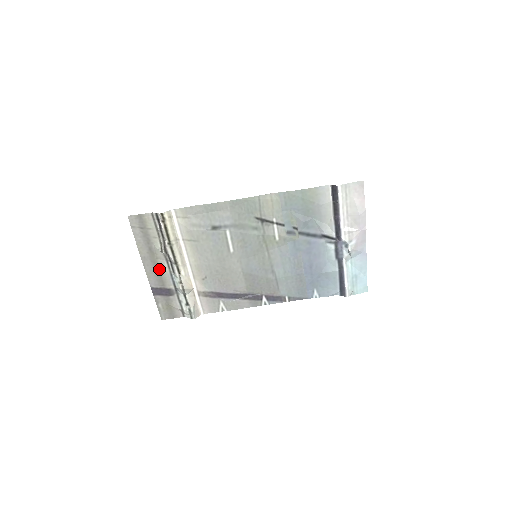
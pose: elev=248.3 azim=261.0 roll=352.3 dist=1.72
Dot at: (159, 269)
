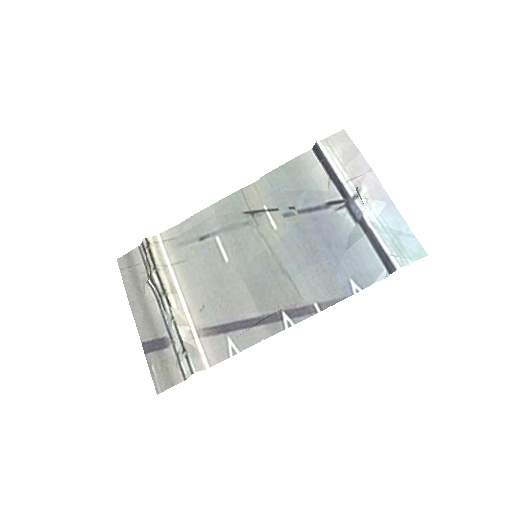
Dot at: (149, 313)
